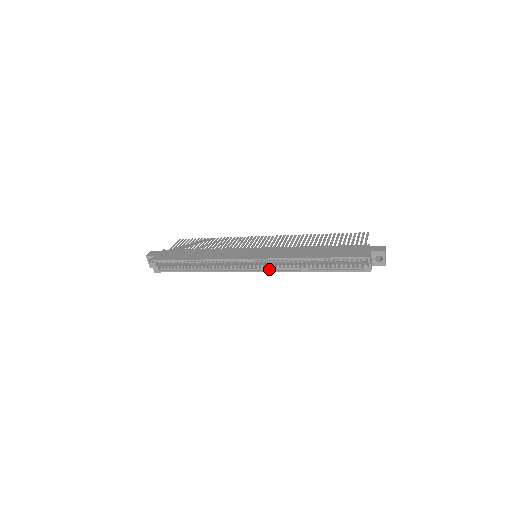
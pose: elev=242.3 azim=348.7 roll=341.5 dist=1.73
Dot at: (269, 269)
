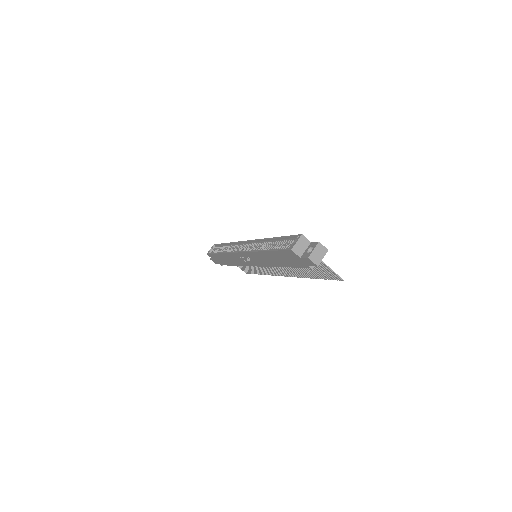
Dot at: occluded
